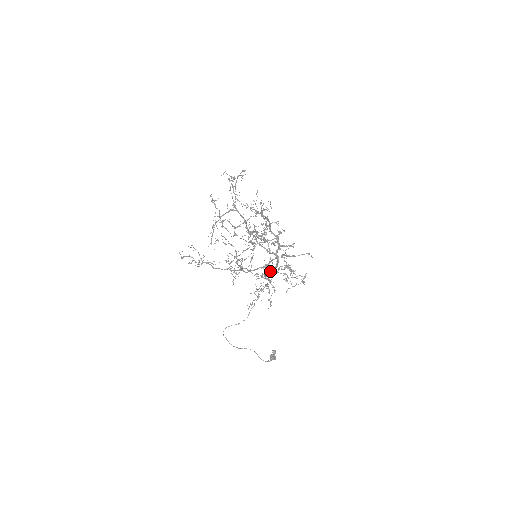
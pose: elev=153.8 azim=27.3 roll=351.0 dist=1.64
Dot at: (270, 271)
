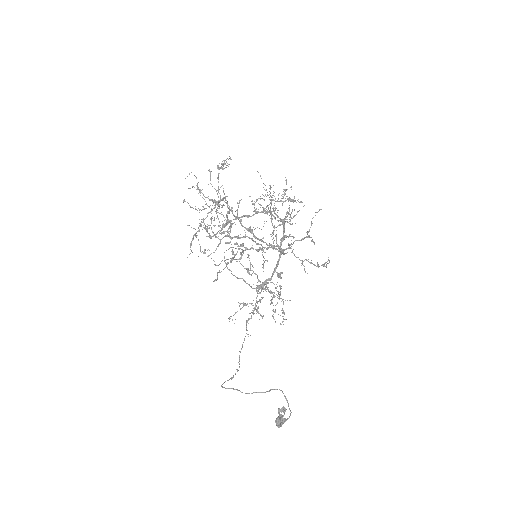
Dot at: occluded
